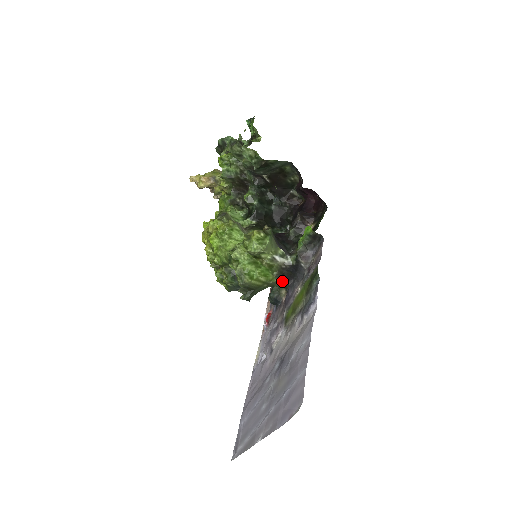
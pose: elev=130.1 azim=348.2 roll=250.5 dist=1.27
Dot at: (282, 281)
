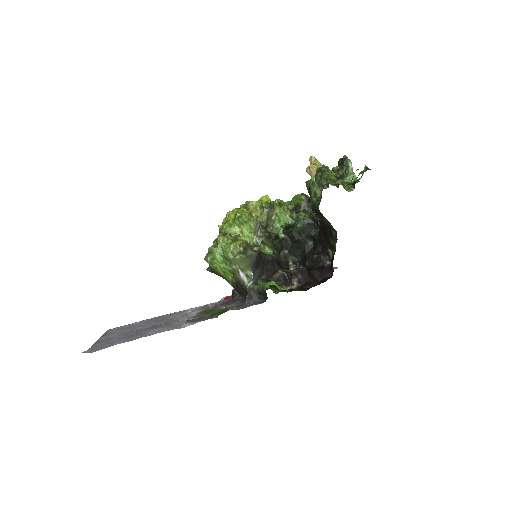
Dot at: (236, 290)
